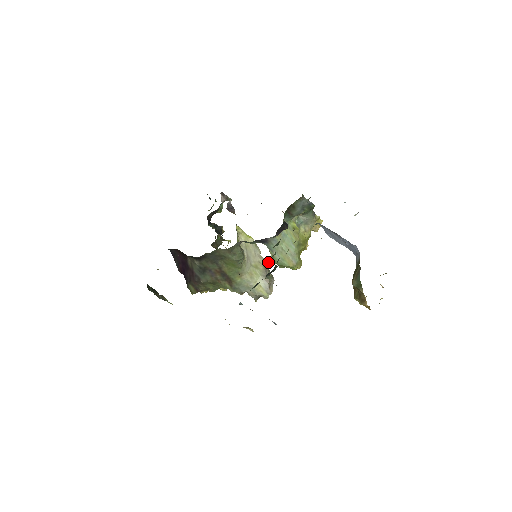
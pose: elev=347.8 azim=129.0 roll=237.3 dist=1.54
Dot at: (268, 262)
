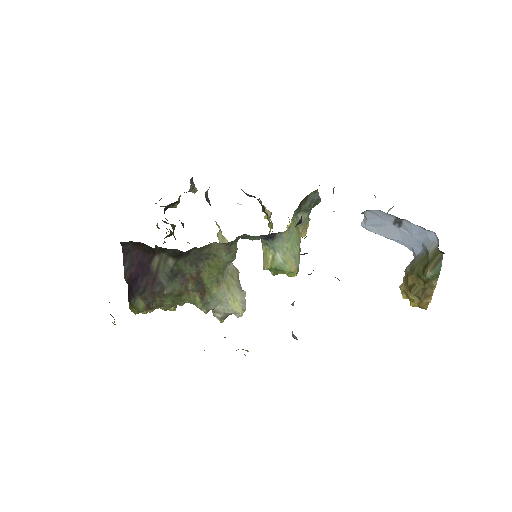
Dot at: (239, 272)
